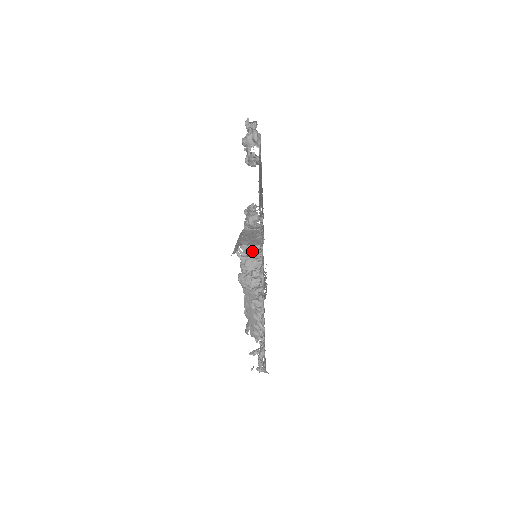
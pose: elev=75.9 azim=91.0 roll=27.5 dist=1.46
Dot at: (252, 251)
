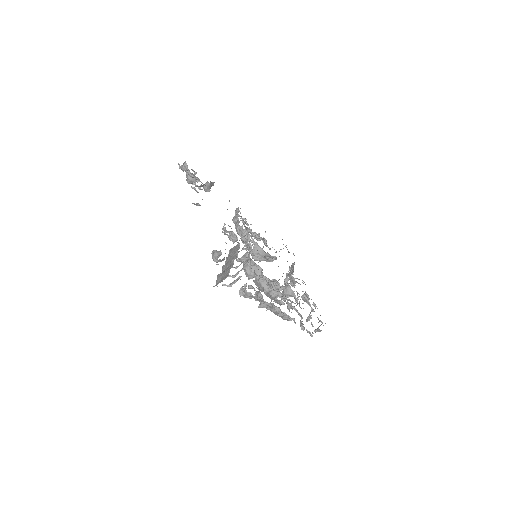
Dot at: (246, 260)
